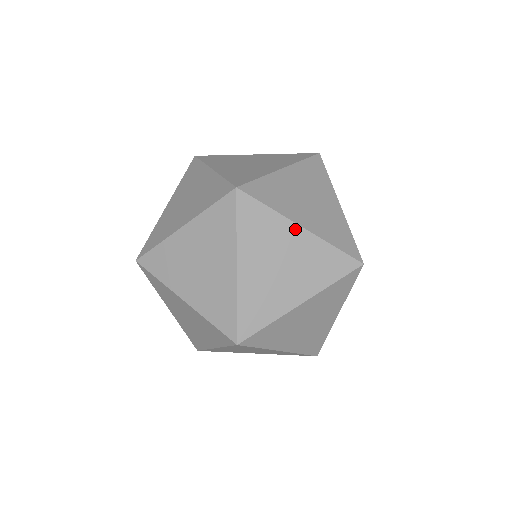
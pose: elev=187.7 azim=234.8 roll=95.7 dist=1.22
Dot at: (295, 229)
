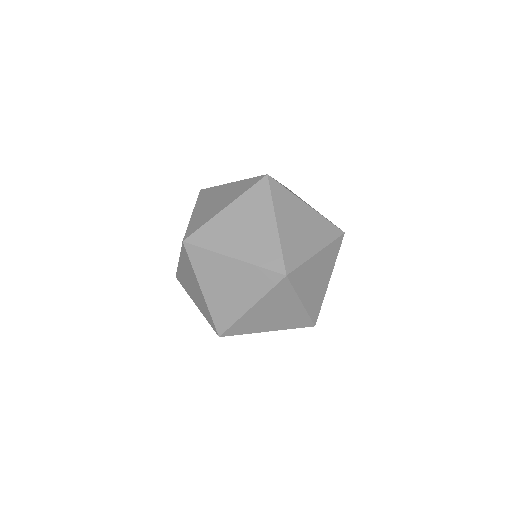
Dot at: (227, 185)
